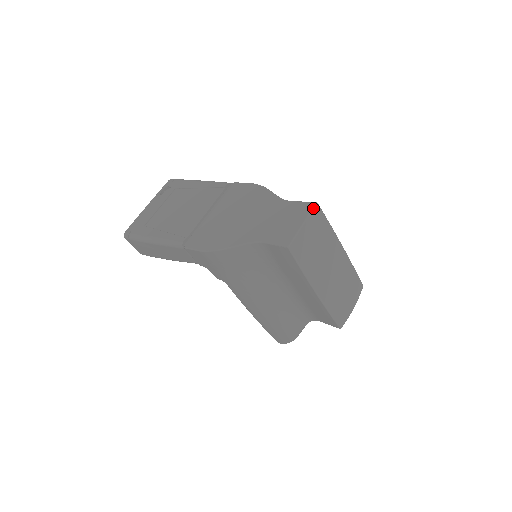
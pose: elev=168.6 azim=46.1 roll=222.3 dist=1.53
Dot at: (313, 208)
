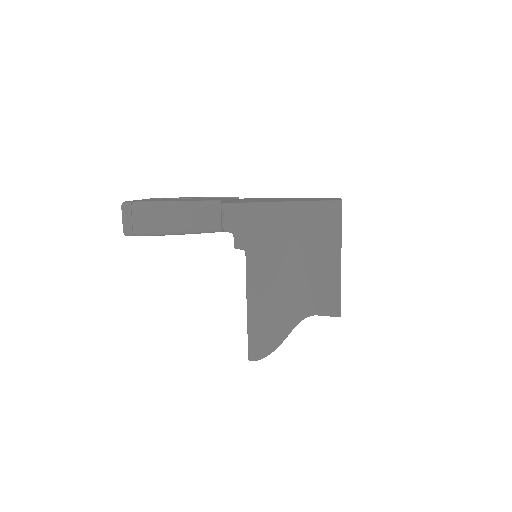
Dot at: occluded
